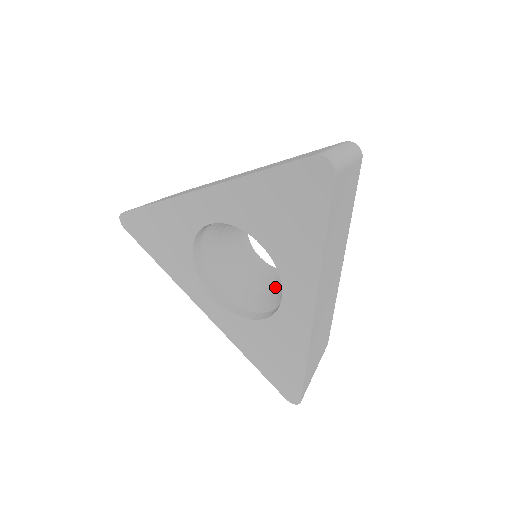
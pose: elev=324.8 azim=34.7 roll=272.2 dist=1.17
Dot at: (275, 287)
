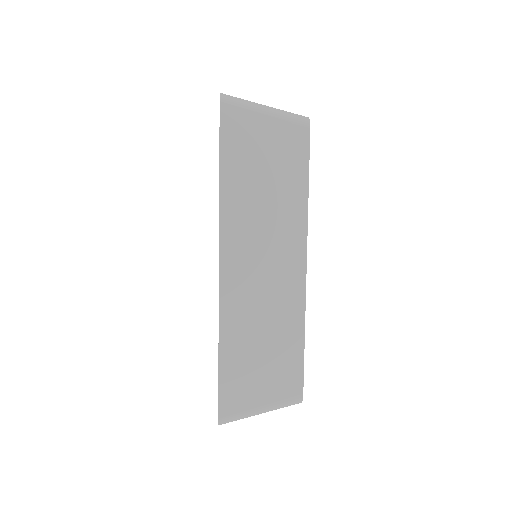
Dot at: occluded
